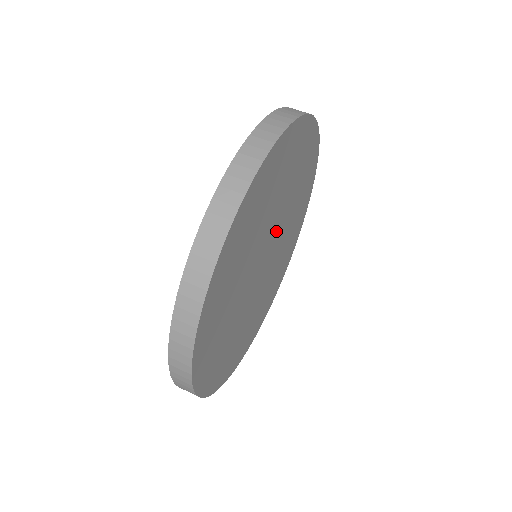
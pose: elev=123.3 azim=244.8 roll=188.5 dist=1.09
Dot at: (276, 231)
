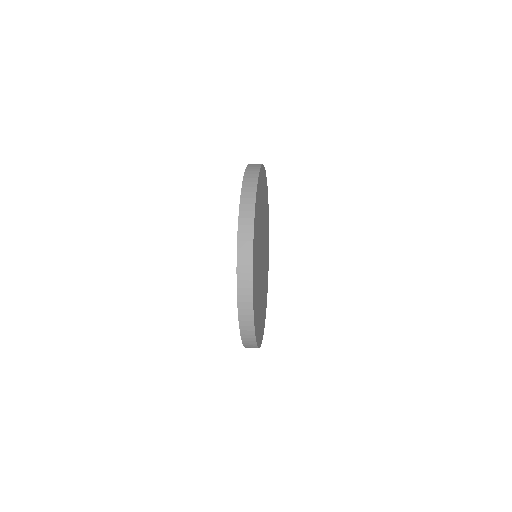
Dot at: (263, 238)
